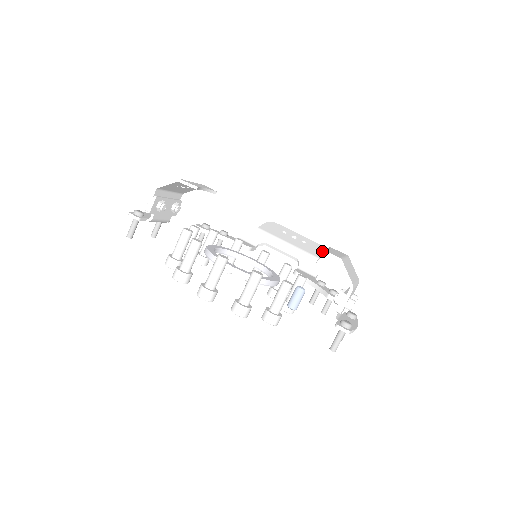
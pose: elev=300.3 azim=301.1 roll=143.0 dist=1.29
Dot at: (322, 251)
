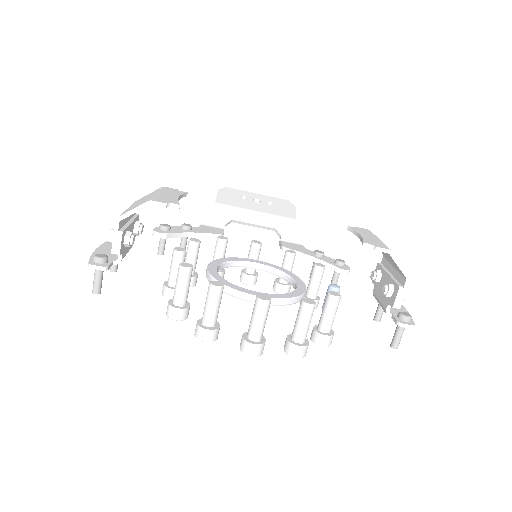
Dot at: (365, 246)
